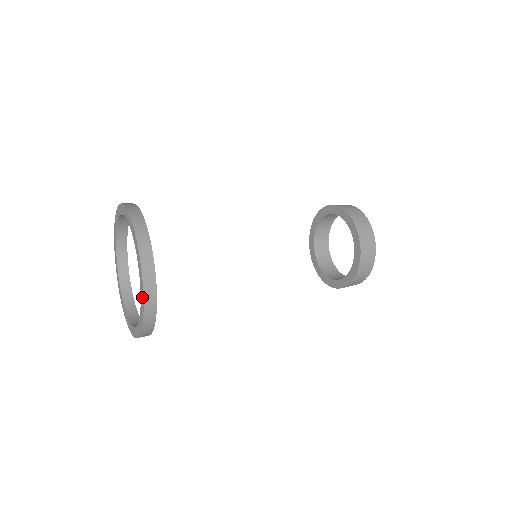
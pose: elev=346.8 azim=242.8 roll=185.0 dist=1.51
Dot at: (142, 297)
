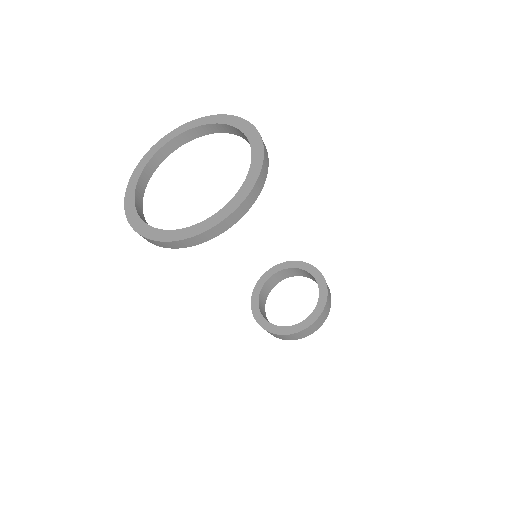
Dot at: (248, 188)
